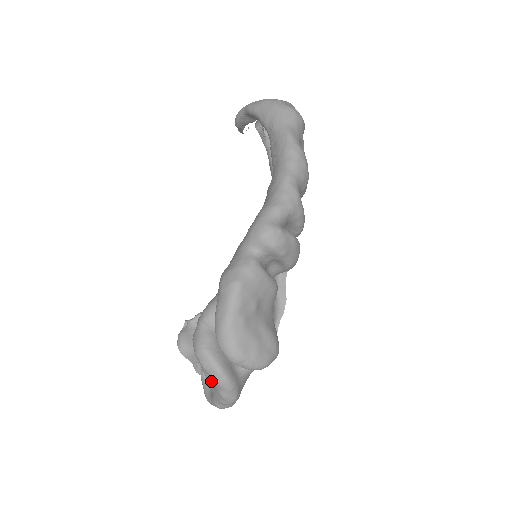
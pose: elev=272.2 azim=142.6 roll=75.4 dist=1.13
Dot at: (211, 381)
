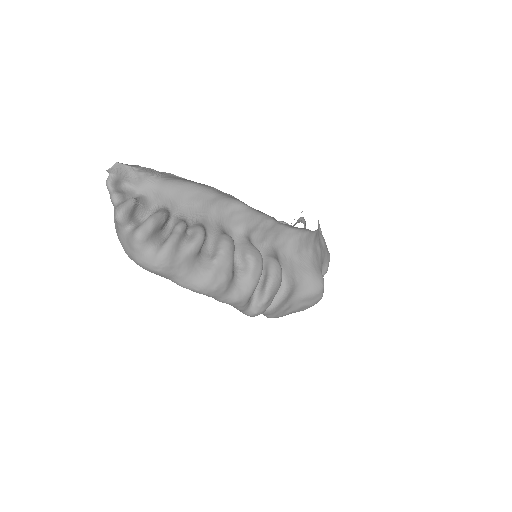
Dot at: occluded
